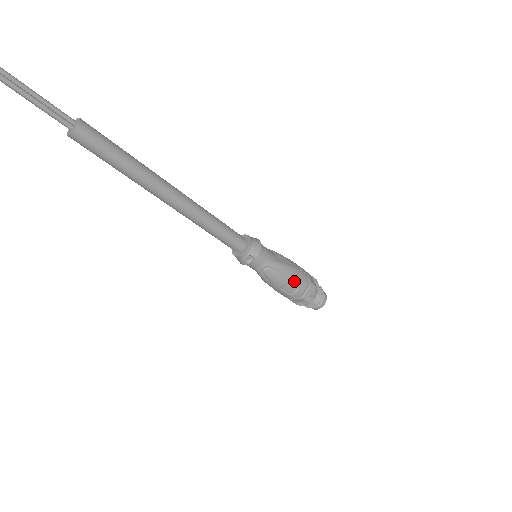
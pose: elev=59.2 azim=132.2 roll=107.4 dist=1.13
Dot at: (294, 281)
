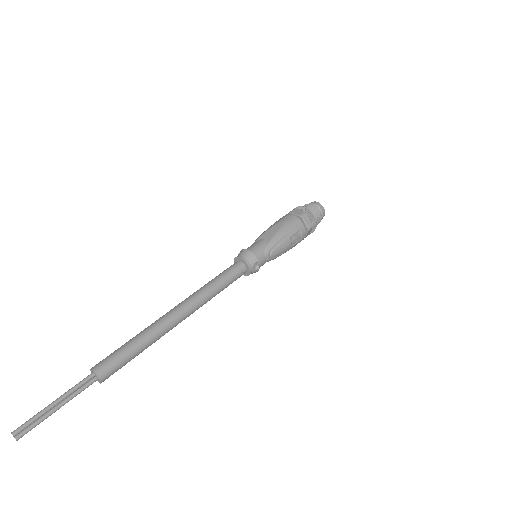
Dot at: (292, 233)
